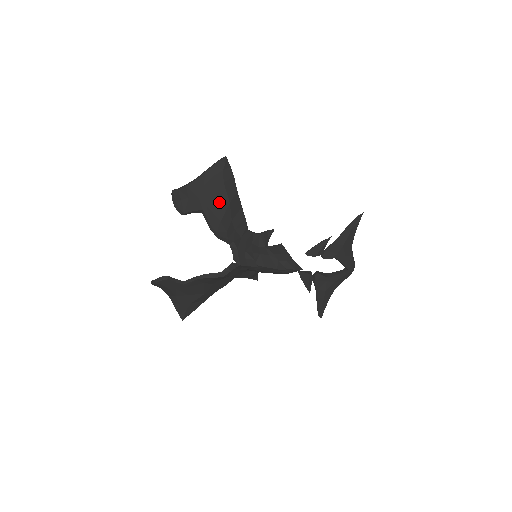
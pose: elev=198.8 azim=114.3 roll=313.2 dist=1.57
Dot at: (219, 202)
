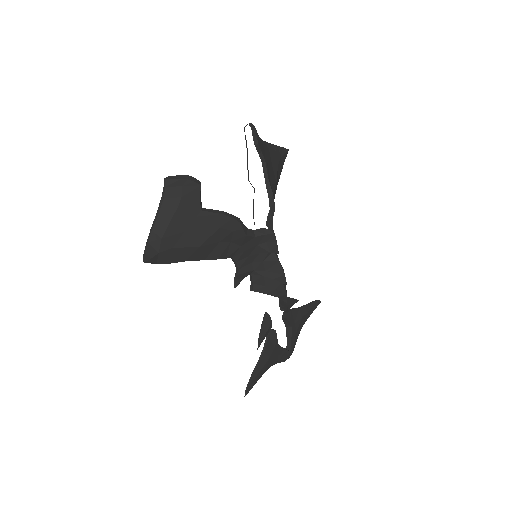
Dot at: (272, 172)
